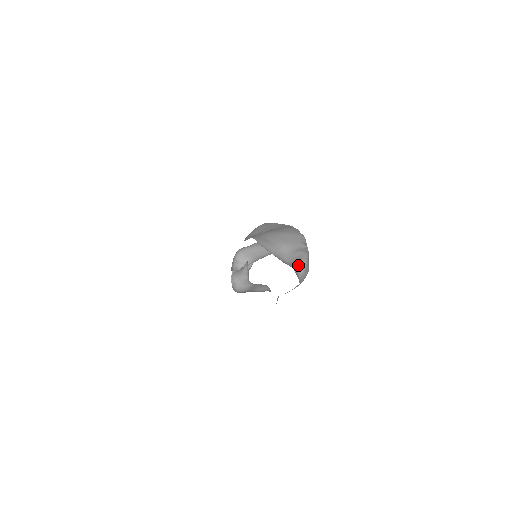
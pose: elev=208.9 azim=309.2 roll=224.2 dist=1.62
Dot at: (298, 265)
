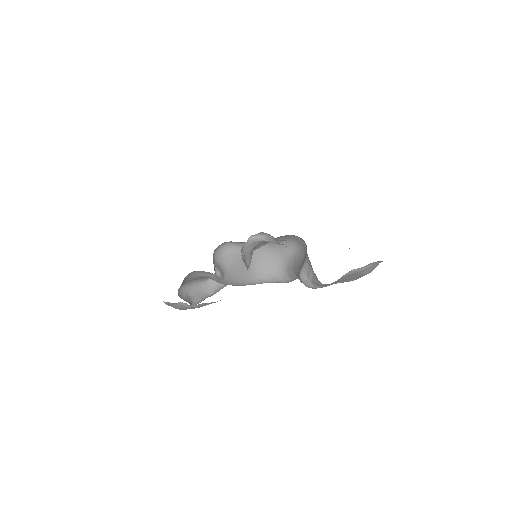
Dot at: occluded
